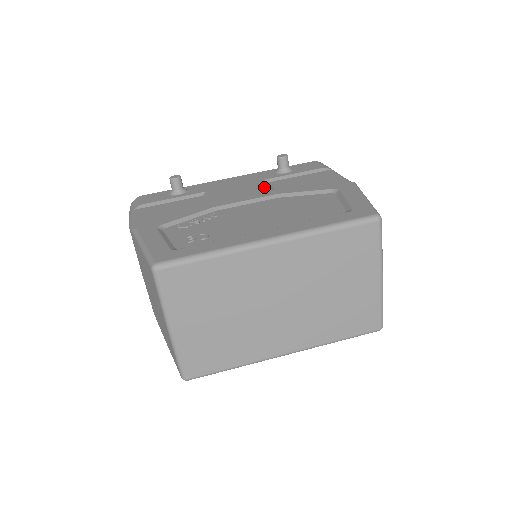
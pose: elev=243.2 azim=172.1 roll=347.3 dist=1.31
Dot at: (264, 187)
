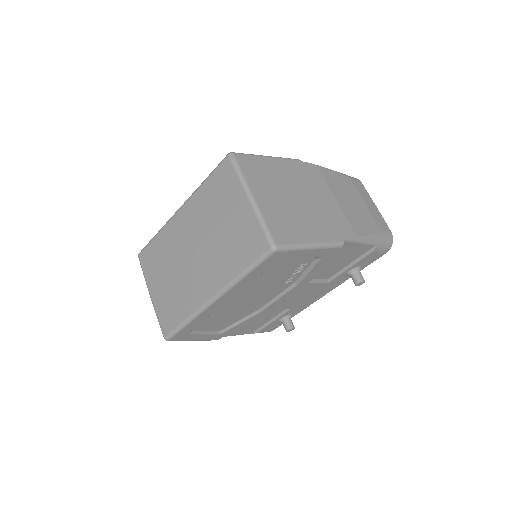
Dot at: occluded
